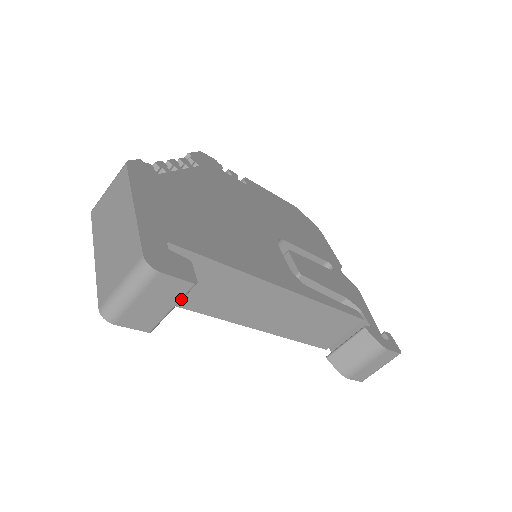
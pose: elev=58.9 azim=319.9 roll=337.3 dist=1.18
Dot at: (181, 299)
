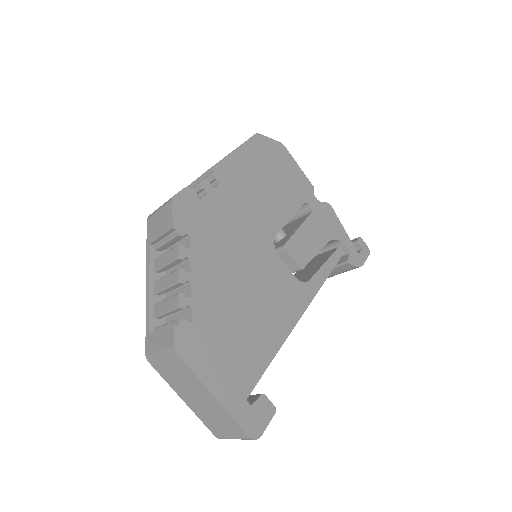
Dot at: occluded
